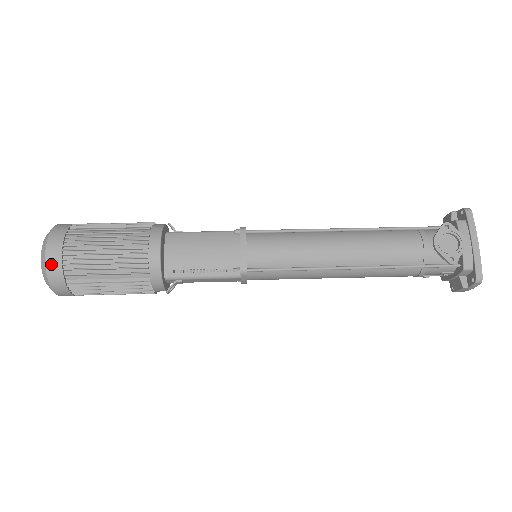
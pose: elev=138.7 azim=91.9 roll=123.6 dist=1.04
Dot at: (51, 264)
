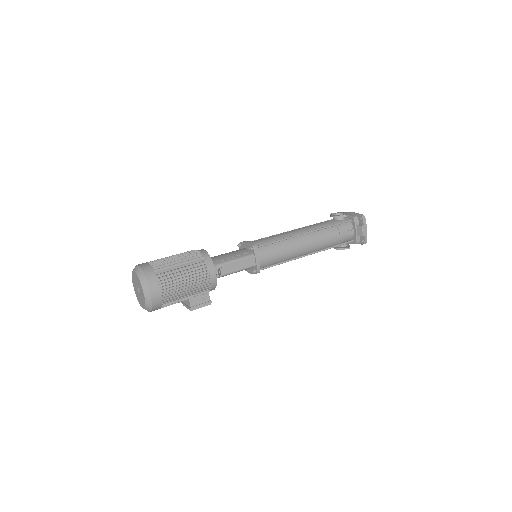
Dot at: (144, 267)
